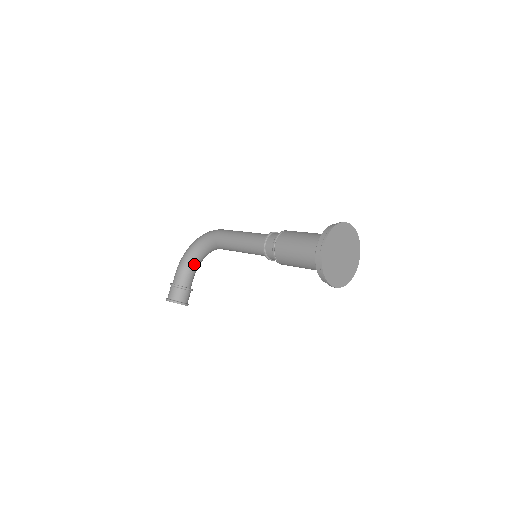
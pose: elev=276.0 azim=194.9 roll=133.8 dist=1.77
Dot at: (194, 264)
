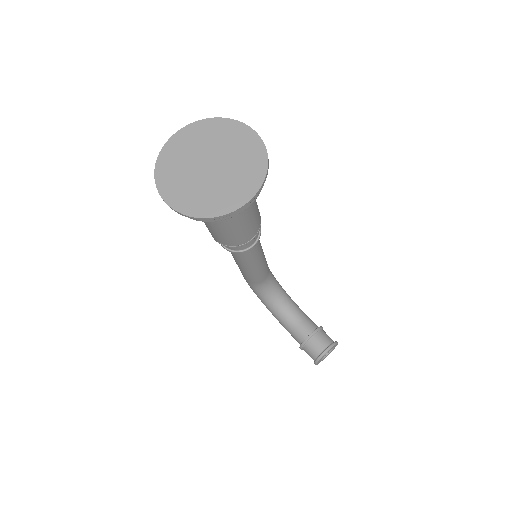
Dot at: (285, 312)
